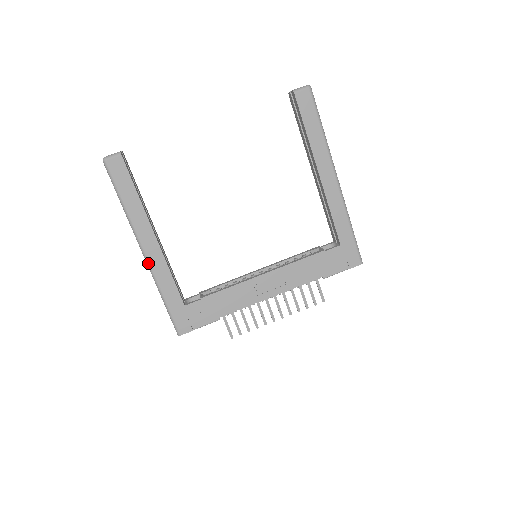
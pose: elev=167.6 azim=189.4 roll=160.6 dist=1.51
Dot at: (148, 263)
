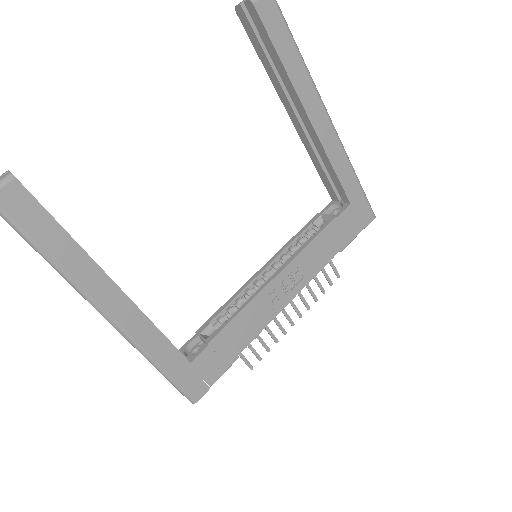
Dot at: (121, 330)
